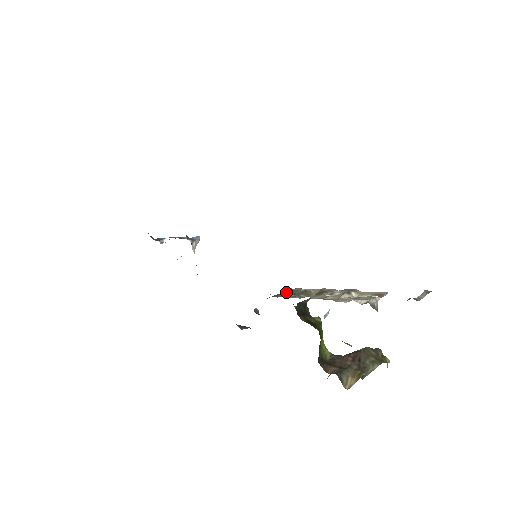
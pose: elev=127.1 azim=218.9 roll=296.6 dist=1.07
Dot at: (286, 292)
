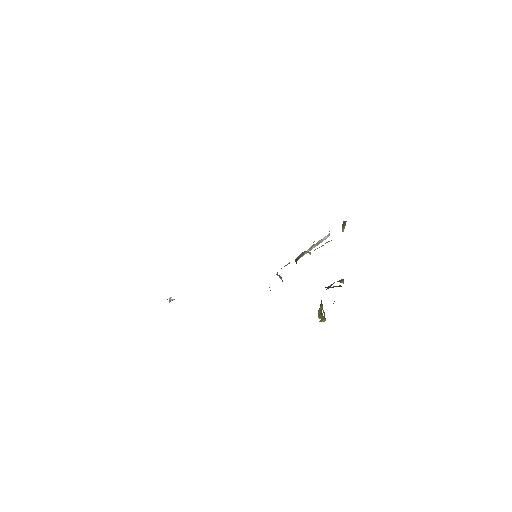
Dot at: occluded
